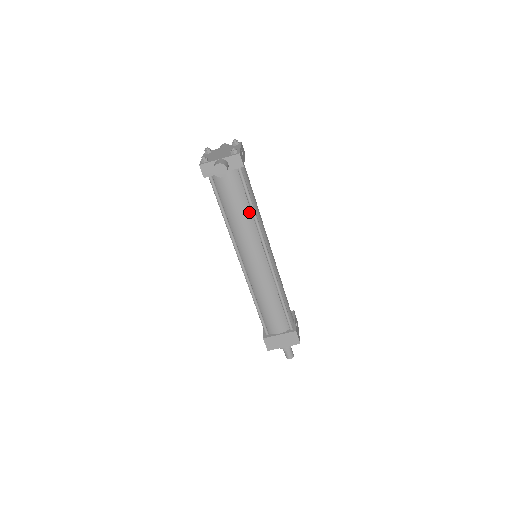
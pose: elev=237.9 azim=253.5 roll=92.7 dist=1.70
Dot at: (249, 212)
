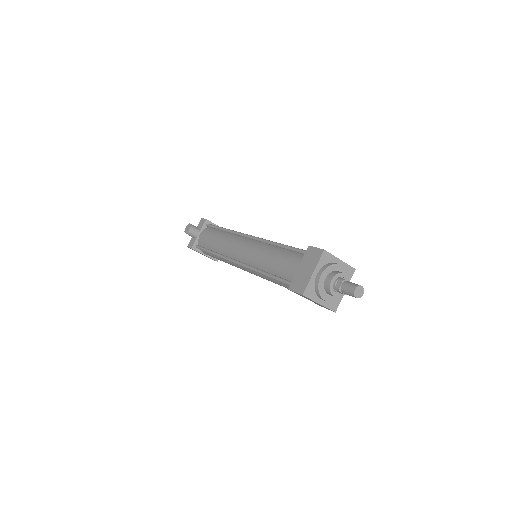
Dot at: (224, 233)
